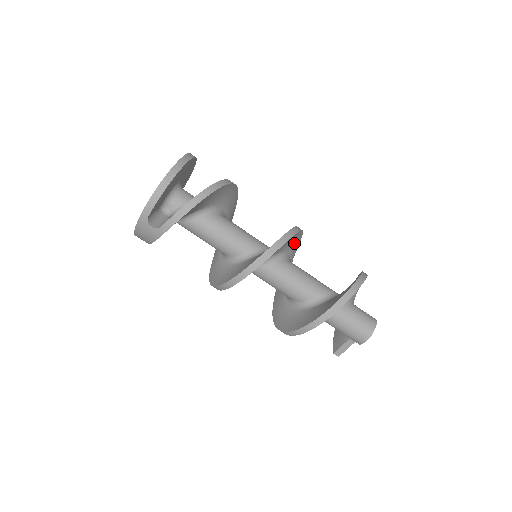
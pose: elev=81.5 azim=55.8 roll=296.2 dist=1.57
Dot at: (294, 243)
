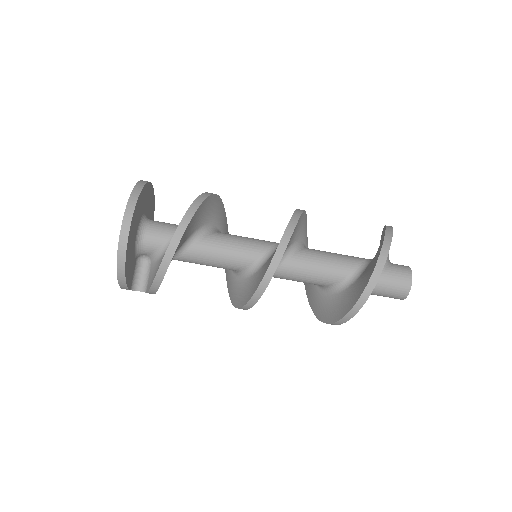
Dot at: (290, 239)
